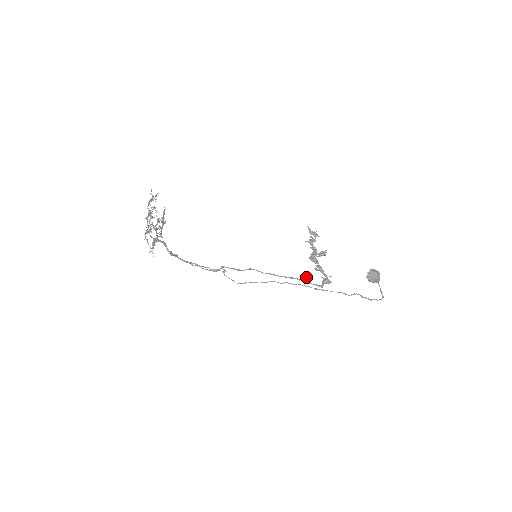
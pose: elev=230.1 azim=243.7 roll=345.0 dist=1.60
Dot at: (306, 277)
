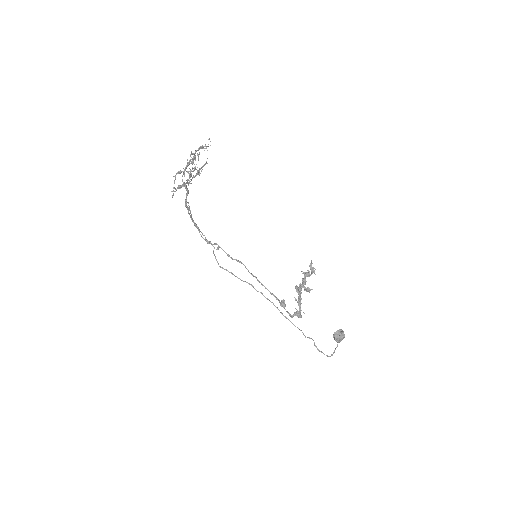
Dot at: (284, 300)
